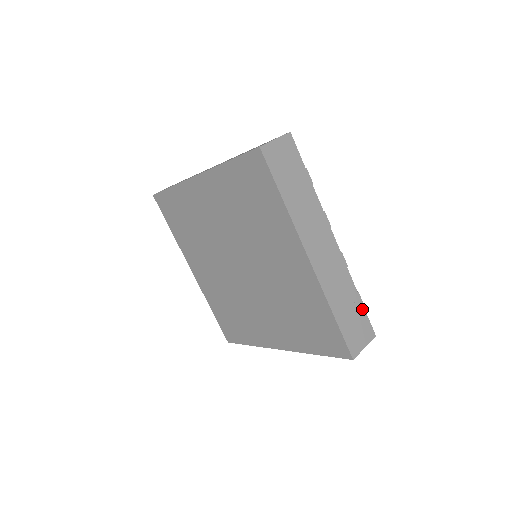
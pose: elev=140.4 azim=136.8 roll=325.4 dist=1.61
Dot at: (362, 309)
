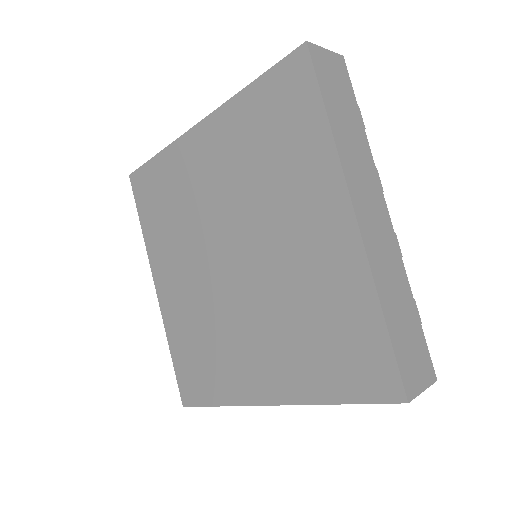
Dot at: (419, 328)
